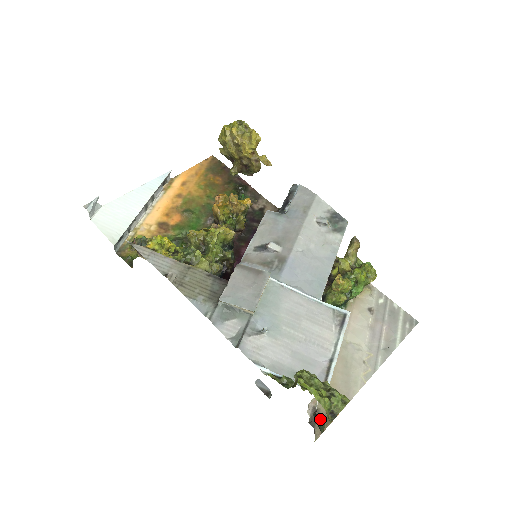
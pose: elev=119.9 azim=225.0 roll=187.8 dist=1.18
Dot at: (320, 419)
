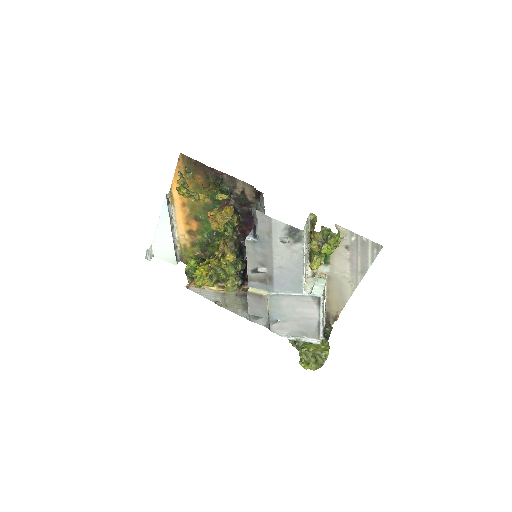
Dot at: (327, 332)
